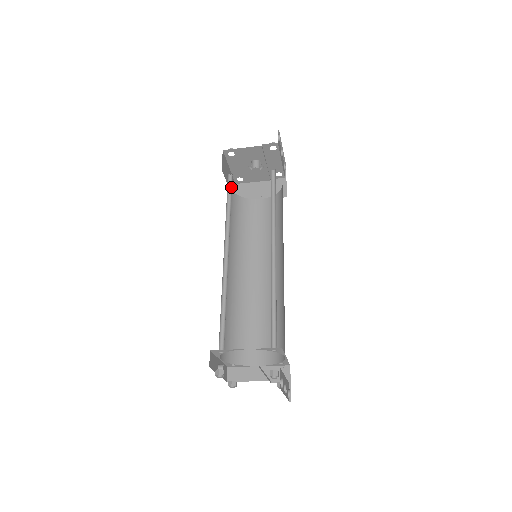
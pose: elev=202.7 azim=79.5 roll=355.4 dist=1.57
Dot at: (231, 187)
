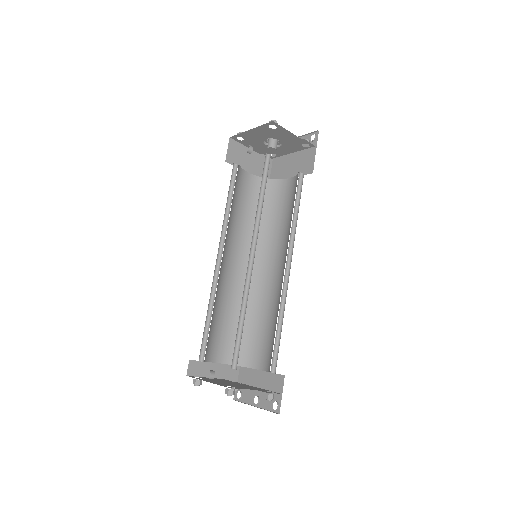
Dot at: (266, 171)
